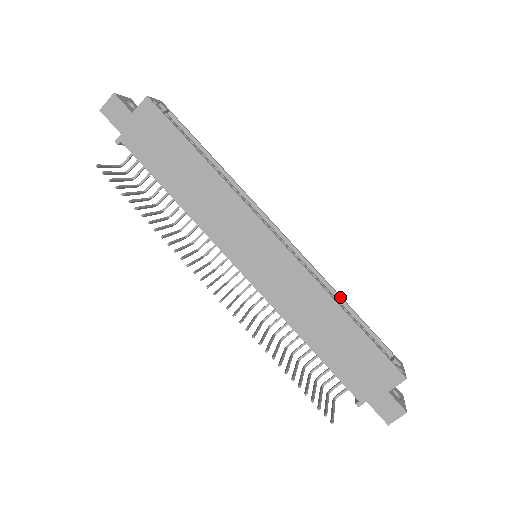
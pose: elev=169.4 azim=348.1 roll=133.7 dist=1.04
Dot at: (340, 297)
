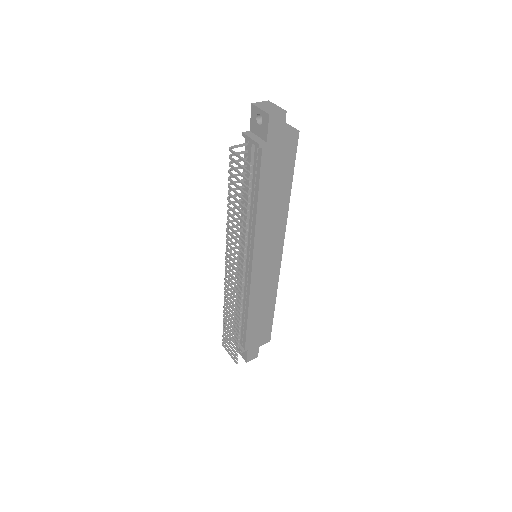
Dot at: occluded
